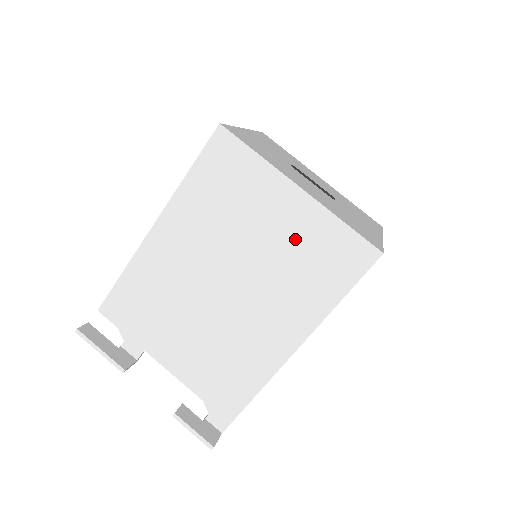
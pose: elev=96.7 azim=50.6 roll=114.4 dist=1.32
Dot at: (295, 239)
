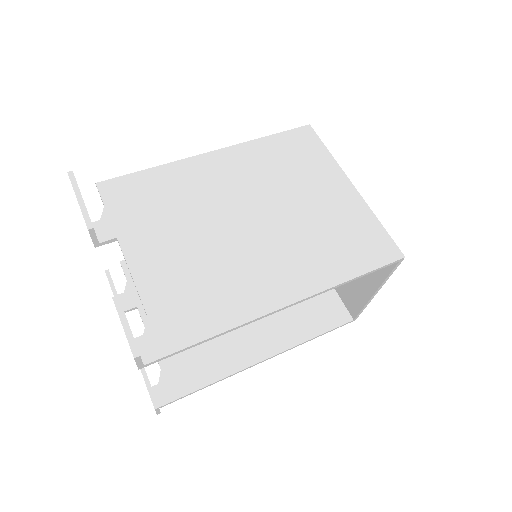
Dot at: (334, 215)
